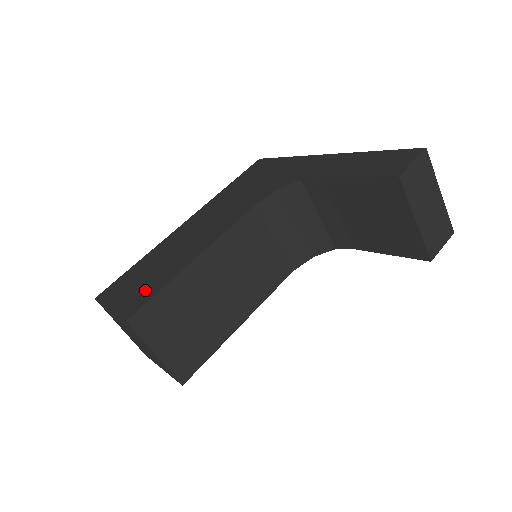
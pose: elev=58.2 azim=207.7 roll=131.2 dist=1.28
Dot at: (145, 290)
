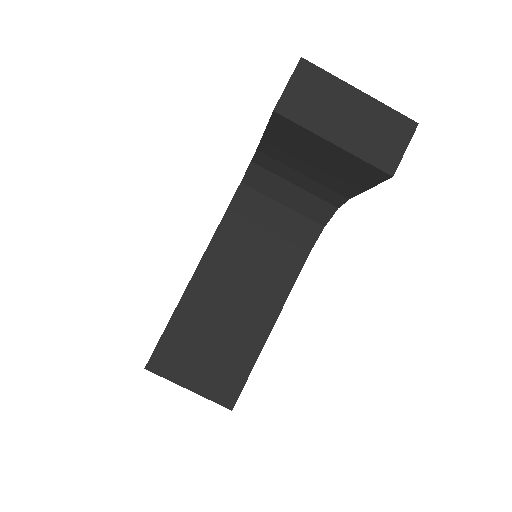
Dot at: occluded
